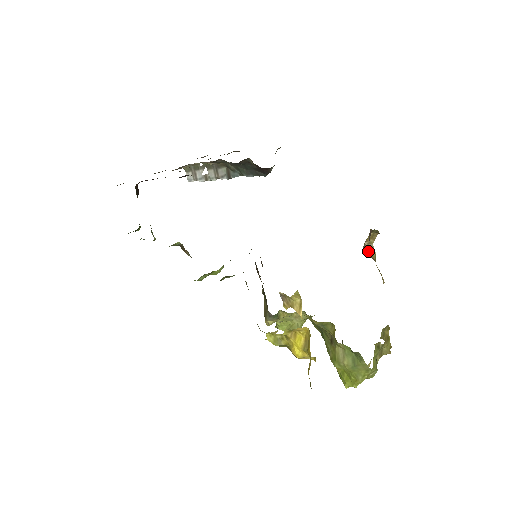
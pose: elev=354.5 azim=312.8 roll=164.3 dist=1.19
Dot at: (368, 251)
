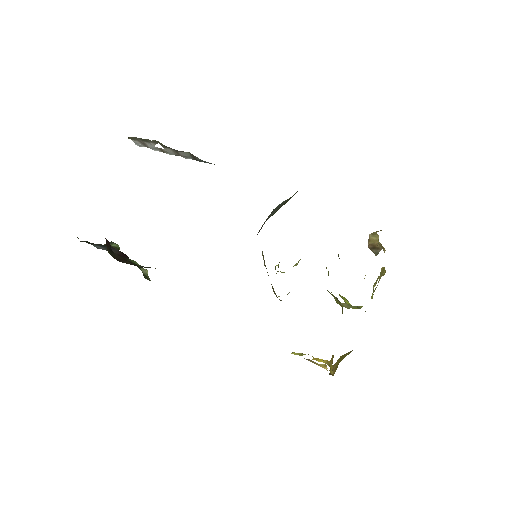
Dot at: (372, 239)
